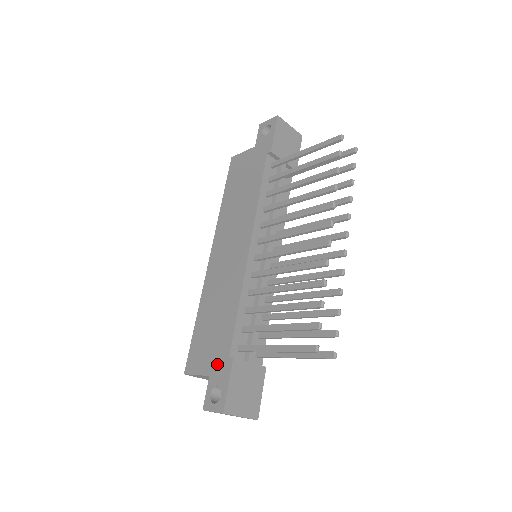
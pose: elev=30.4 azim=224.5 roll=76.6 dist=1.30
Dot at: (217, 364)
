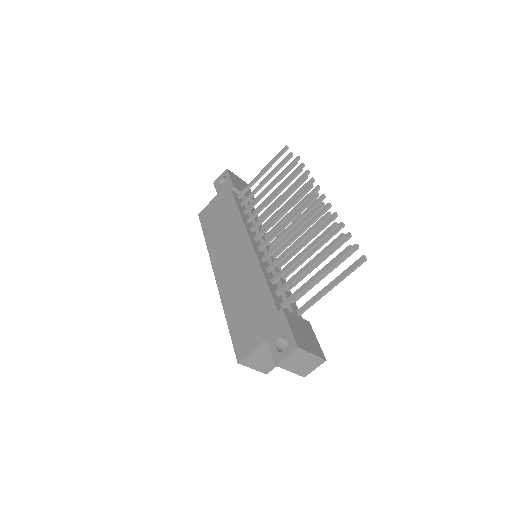
Dot at: (269, 325)
